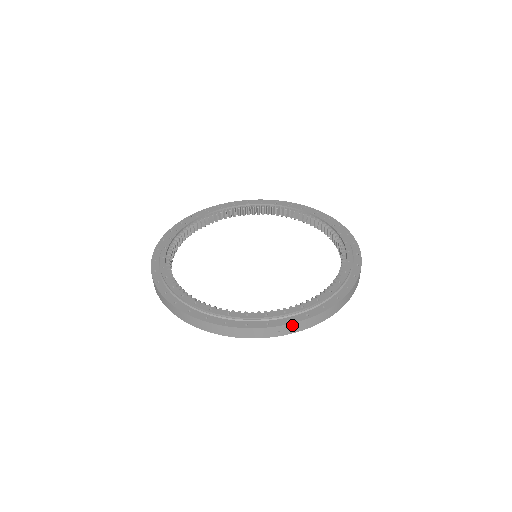
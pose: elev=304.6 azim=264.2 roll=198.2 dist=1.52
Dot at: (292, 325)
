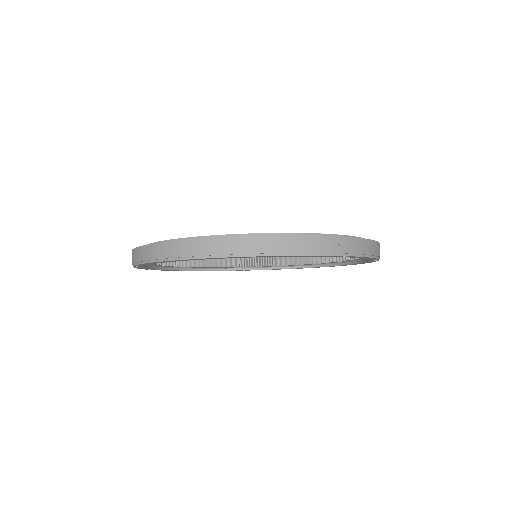
Dot at: (350, 240)
